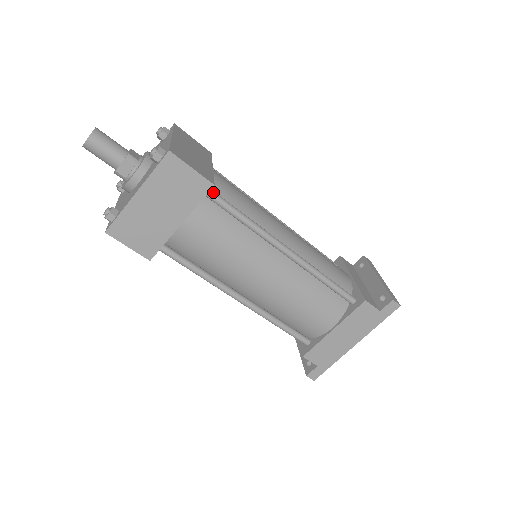
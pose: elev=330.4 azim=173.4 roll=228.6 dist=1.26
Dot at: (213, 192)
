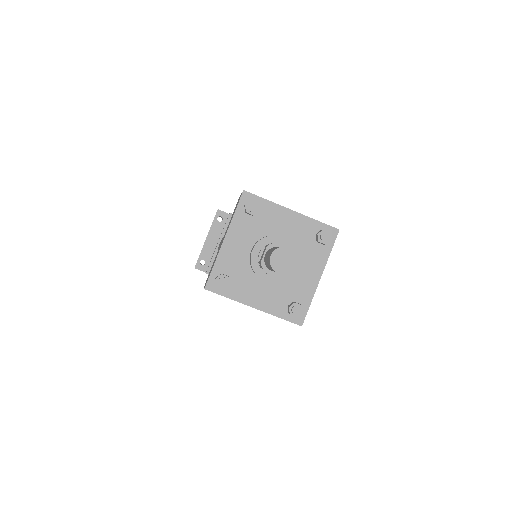
Dot at: occluded
